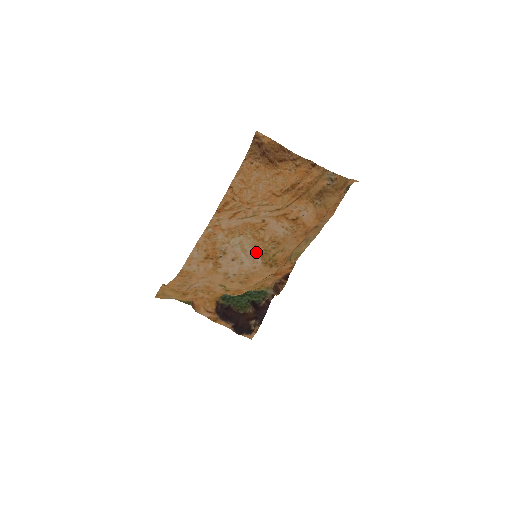
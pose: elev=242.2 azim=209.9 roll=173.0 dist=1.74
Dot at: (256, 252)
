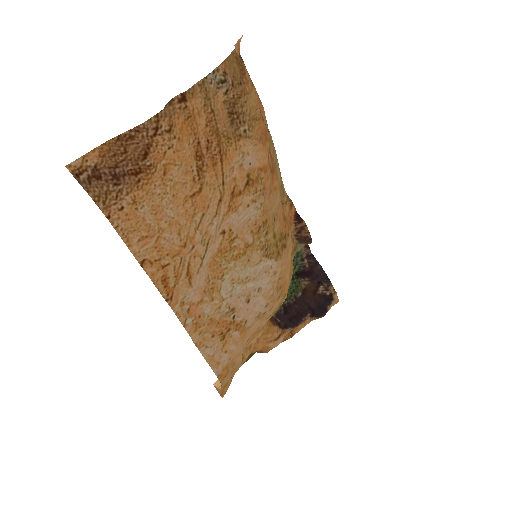
Dot at: (257, 263)
